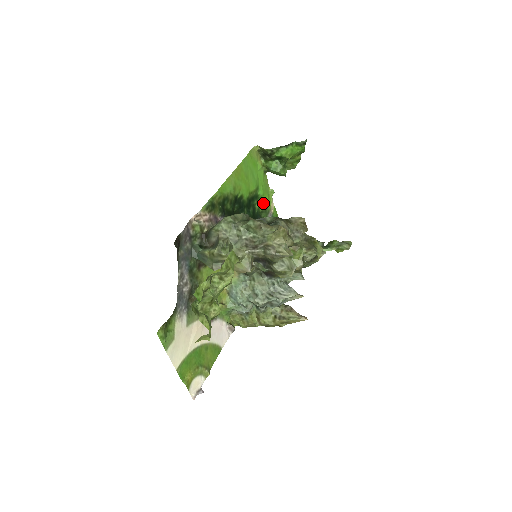
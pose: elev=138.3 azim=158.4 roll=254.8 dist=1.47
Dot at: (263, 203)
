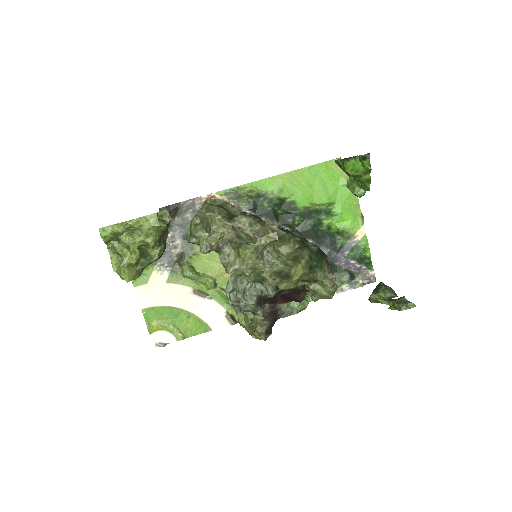
Dot at: (340, 223)
